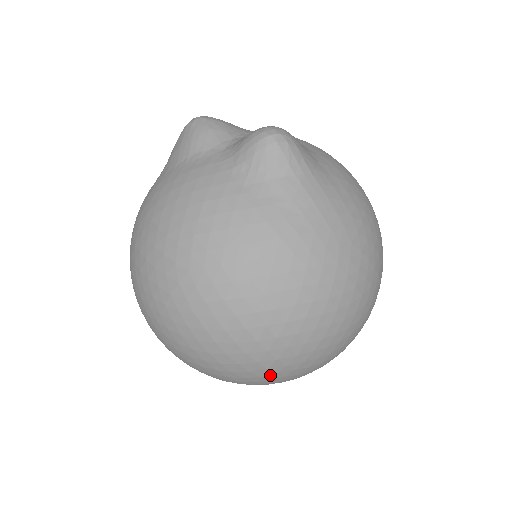
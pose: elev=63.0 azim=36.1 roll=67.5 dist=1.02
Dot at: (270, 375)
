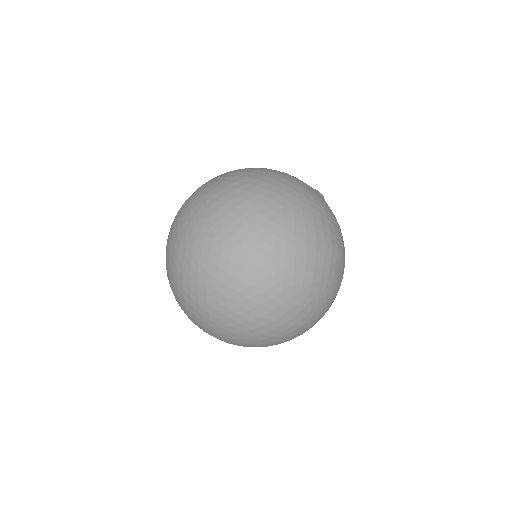
Dot at: (308, 282)
